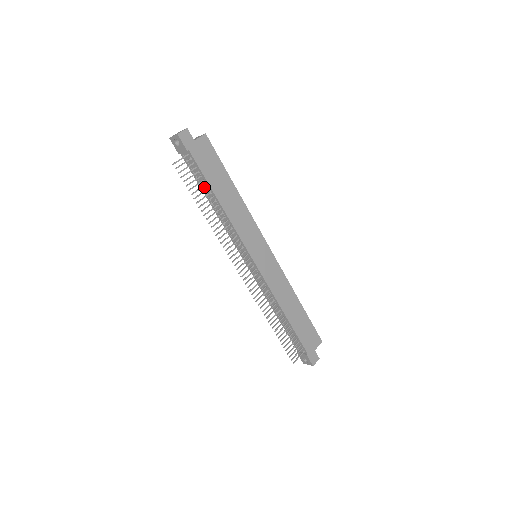
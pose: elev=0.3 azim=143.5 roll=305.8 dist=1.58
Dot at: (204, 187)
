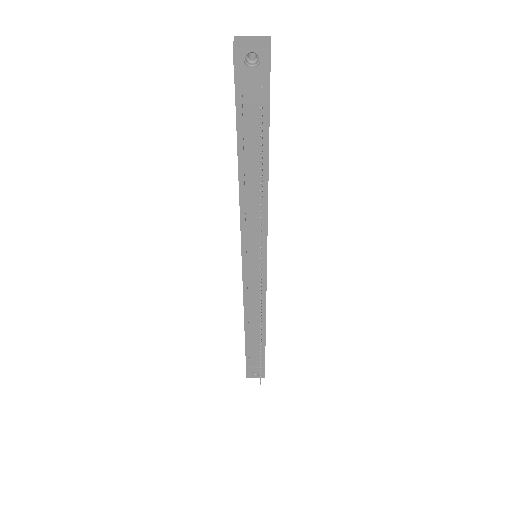
Dot at: (250, 151)
